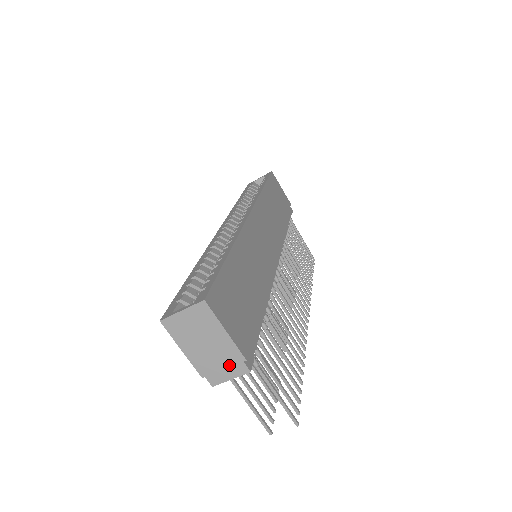
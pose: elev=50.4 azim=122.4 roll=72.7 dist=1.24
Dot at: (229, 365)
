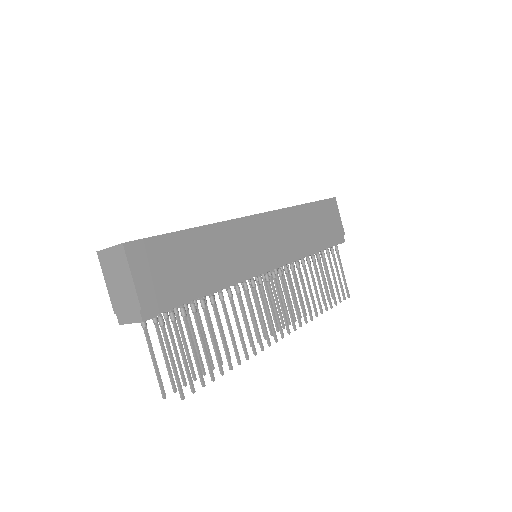
Dot at: (131, 309)
